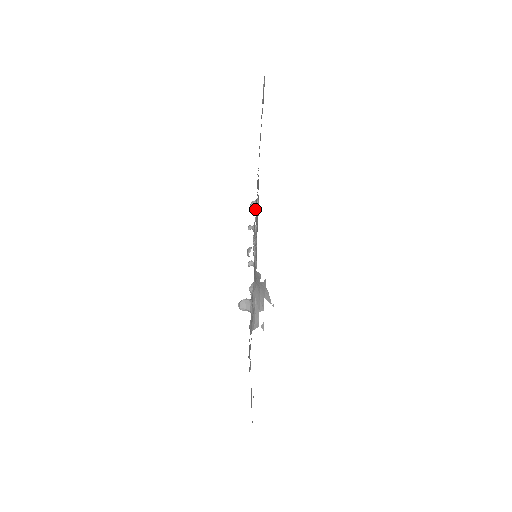
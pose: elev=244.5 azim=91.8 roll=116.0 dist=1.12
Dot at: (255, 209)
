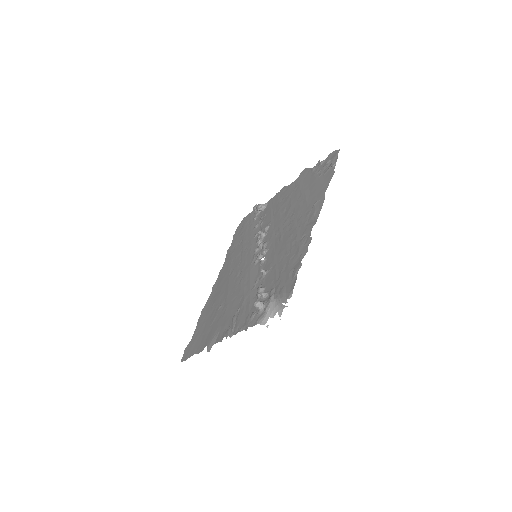
Dot at: (260, 210)
